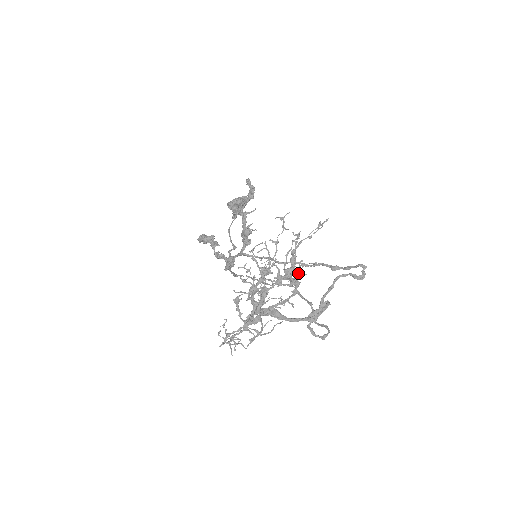
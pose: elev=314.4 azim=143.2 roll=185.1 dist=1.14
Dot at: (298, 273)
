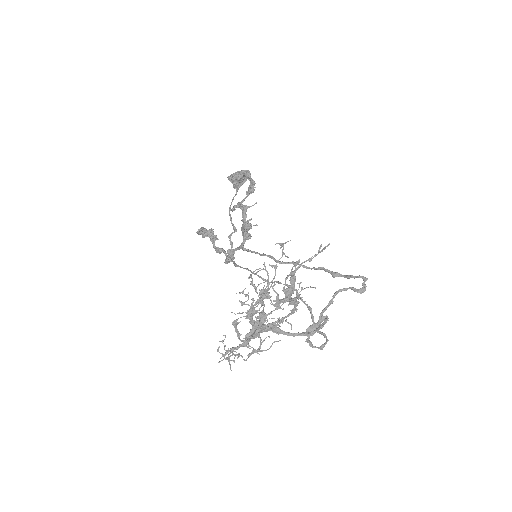
Dot at: (297, 294)
